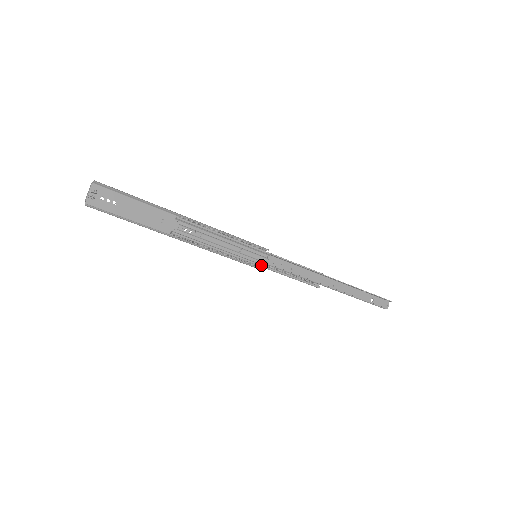
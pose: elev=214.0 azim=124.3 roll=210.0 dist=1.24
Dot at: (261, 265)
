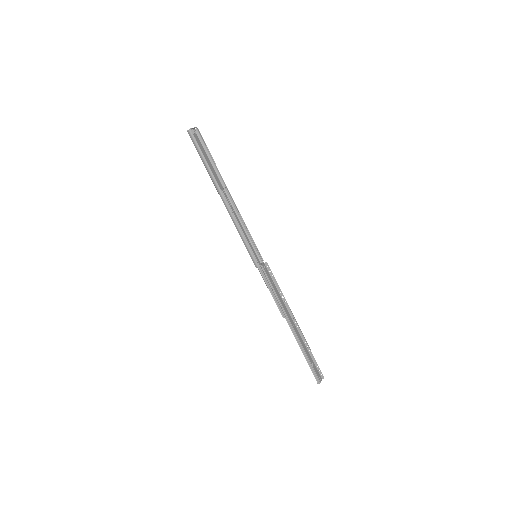
Dot at: (259, 263)
